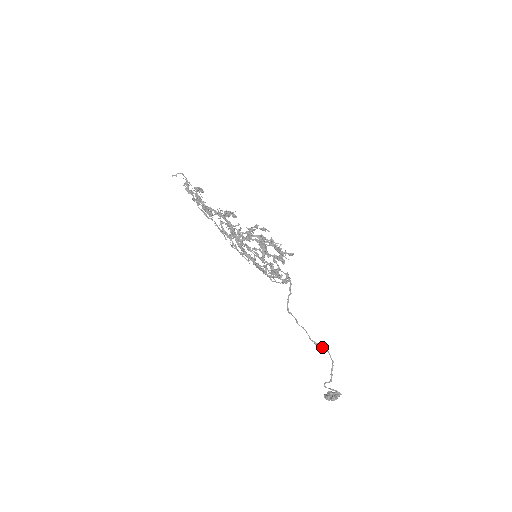
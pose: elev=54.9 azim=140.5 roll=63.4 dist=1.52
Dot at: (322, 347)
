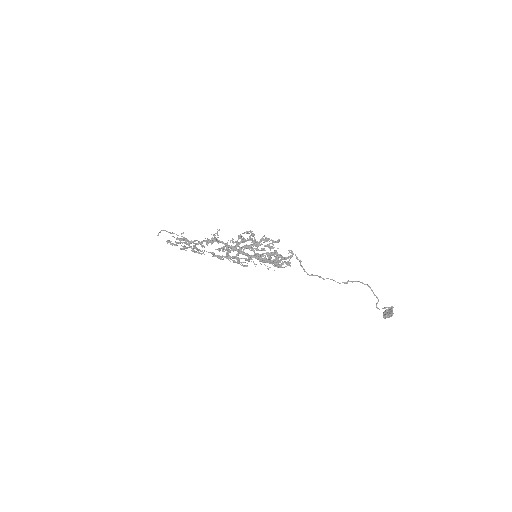
Dot at: (352, 282)
